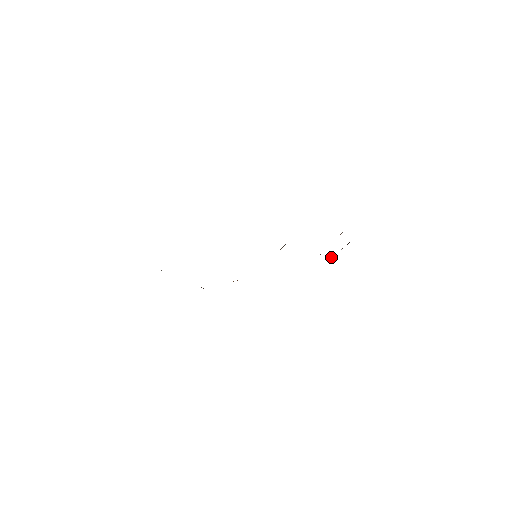
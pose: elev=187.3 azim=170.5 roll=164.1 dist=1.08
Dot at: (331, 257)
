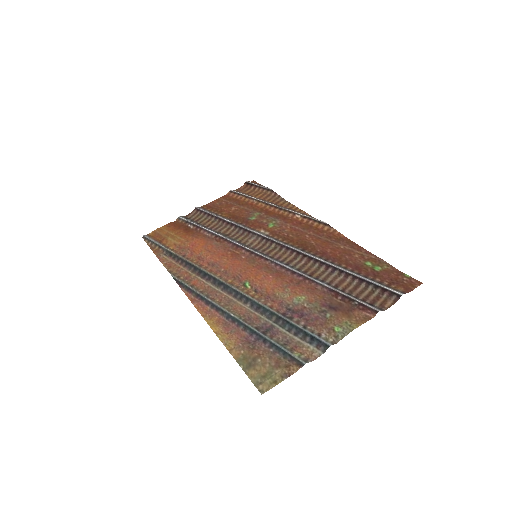
Dot at: (242, 187)
